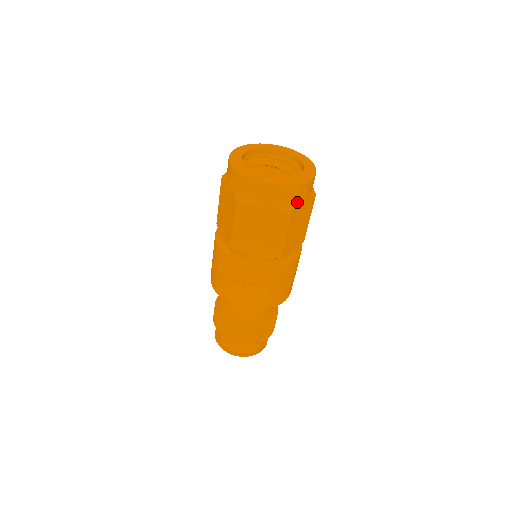
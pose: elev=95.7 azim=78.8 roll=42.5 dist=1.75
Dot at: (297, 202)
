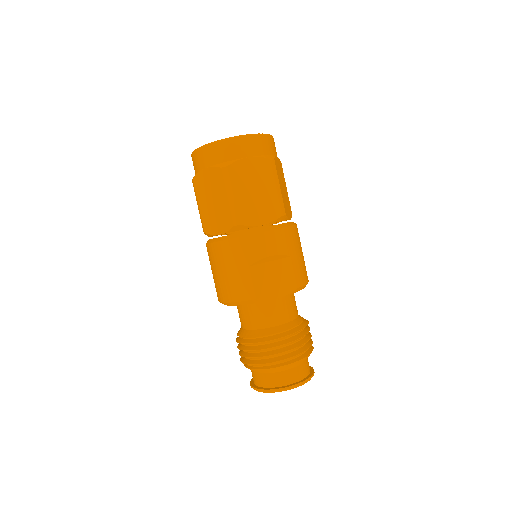
Dot at: (273, 155)
